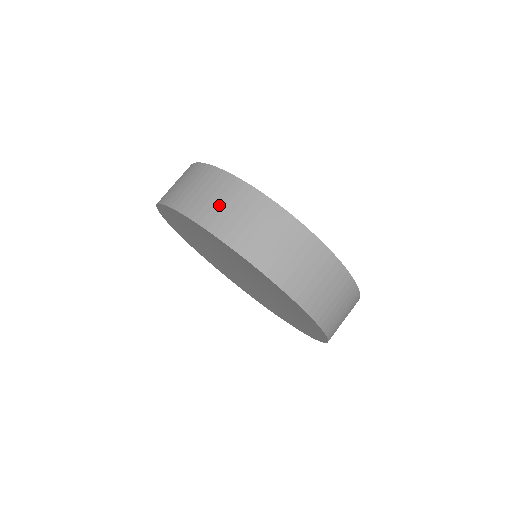
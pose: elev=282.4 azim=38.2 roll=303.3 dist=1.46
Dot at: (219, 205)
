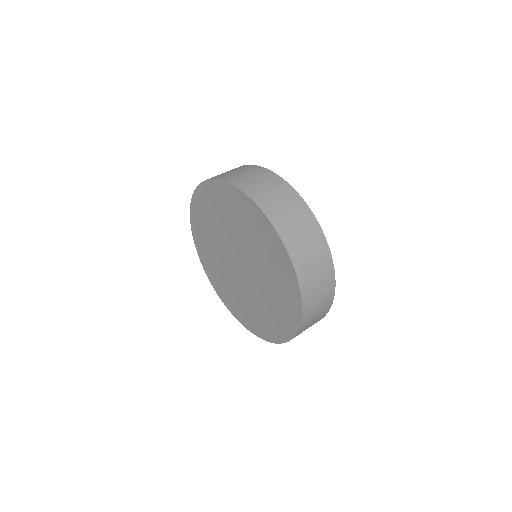
Dot at: occluded
